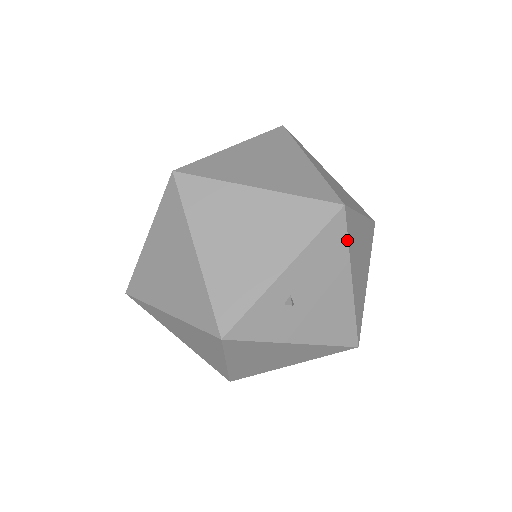
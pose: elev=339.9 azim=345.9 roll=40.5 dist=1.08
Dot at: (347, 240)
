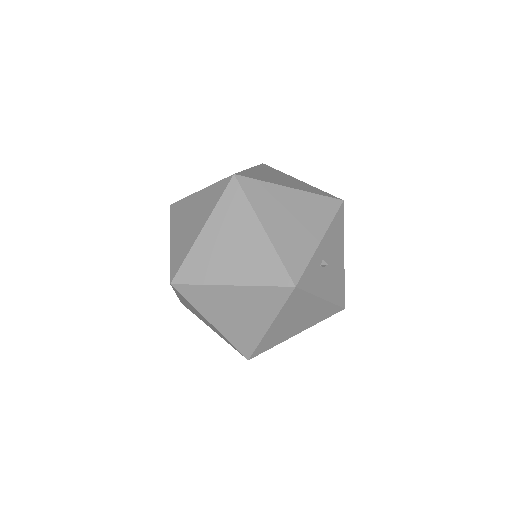
Dot at: (343, 225)
